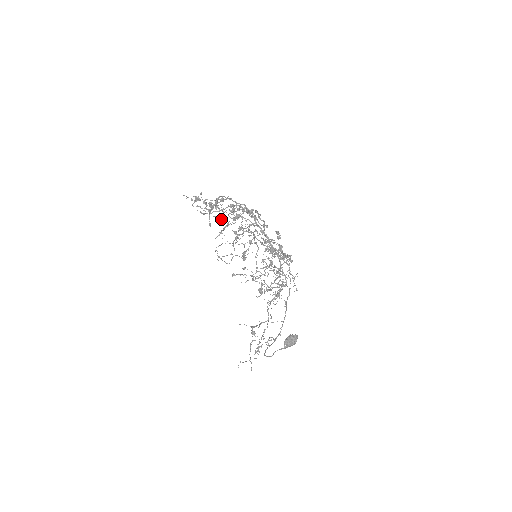
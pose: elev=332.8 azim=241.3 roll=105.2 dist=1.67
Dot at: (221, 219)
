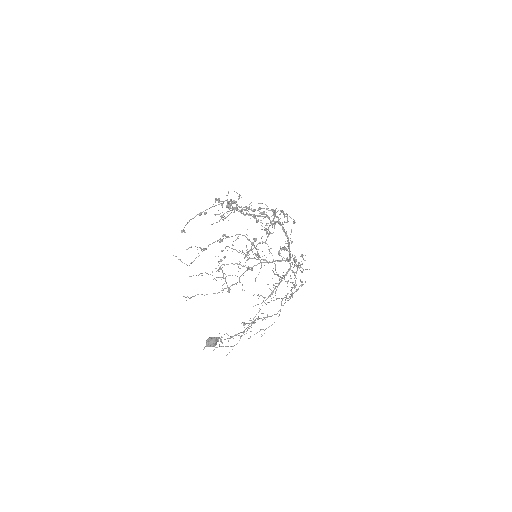
Dot at: occluded
